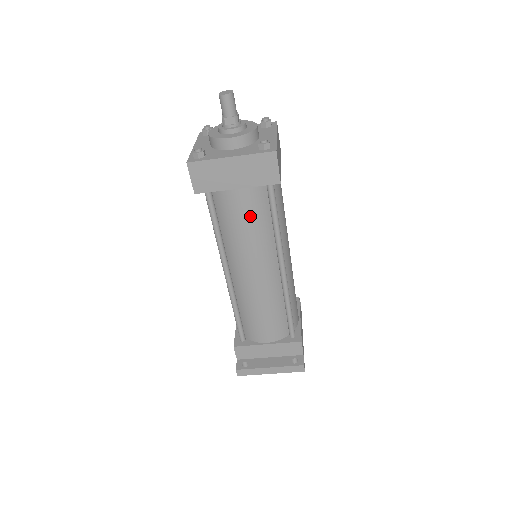
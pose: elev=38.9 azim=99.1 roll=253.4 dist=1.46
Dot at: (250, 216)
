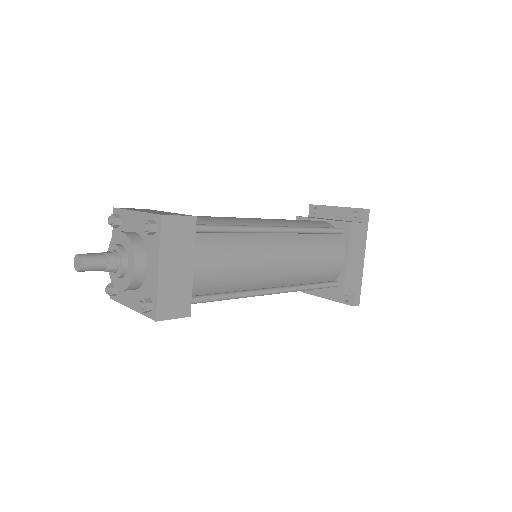
Dot at: occluded
